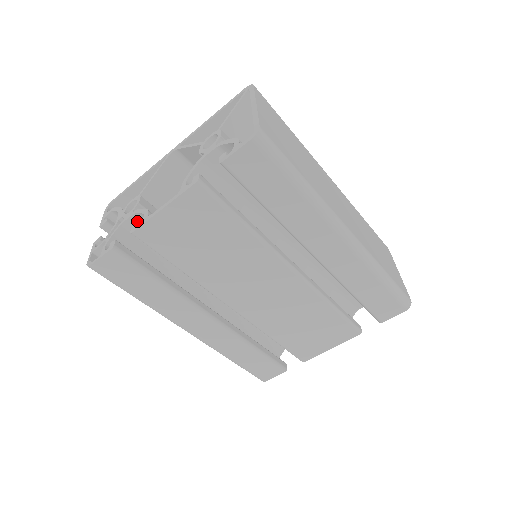
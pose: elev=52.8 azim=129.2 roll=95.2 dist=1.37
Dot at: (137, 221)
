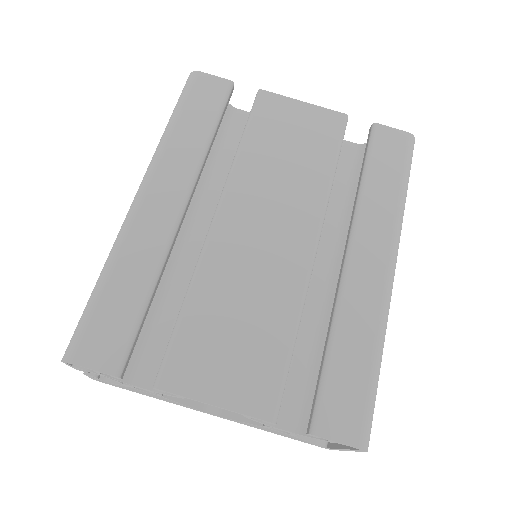
Dot at: (246, 118)
